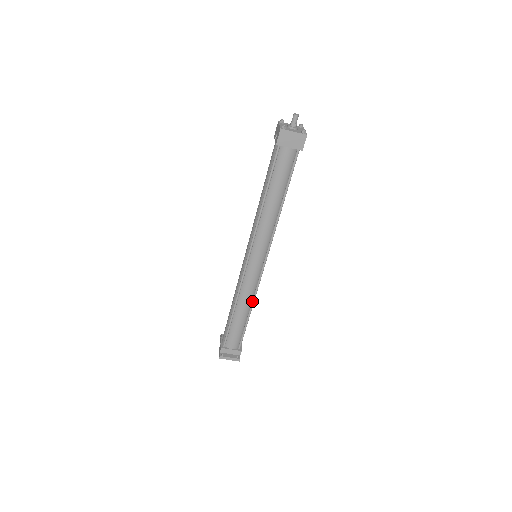
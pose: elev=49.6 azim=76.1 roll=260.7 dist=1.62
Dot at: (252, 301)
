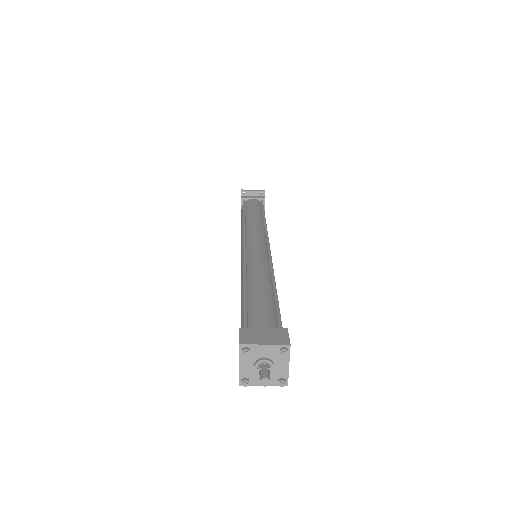
Dot at: occluded
